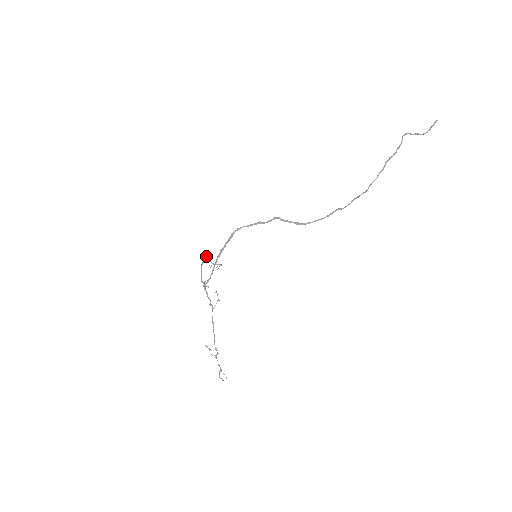
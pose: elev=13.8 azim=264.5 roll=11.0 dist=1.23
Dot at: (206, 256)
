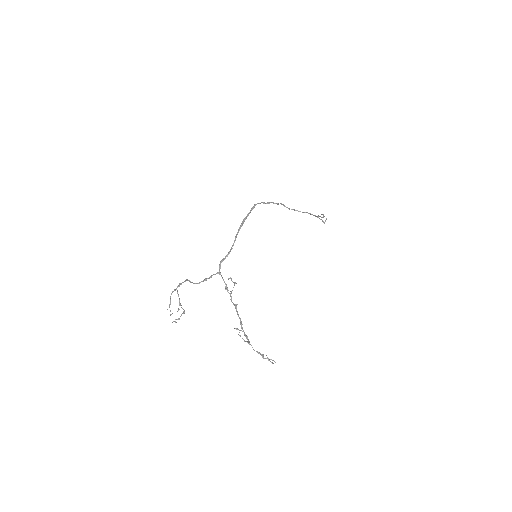
Dot at: (180, 284)
